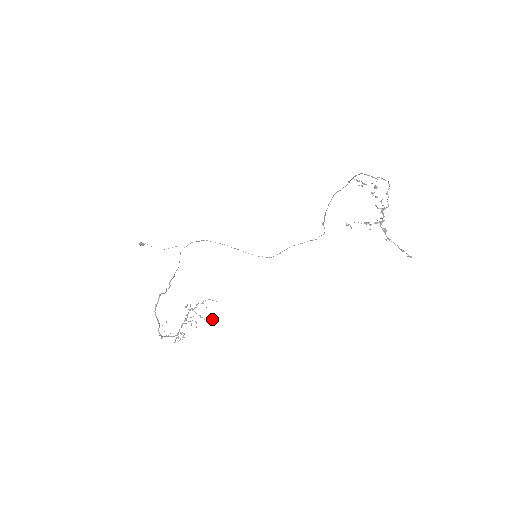
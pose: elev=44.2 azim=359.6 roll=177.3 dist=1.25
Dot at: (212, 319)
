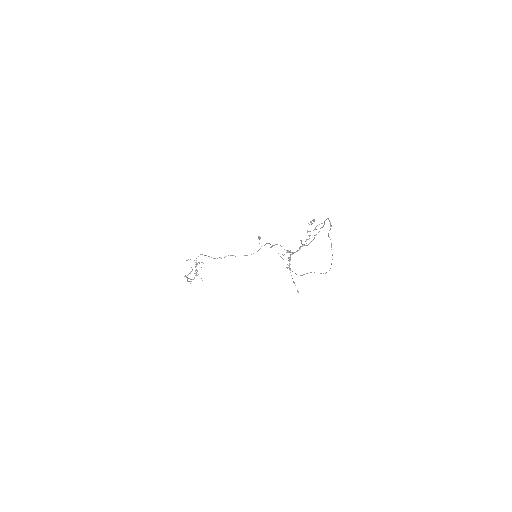
Dot at: occluded
